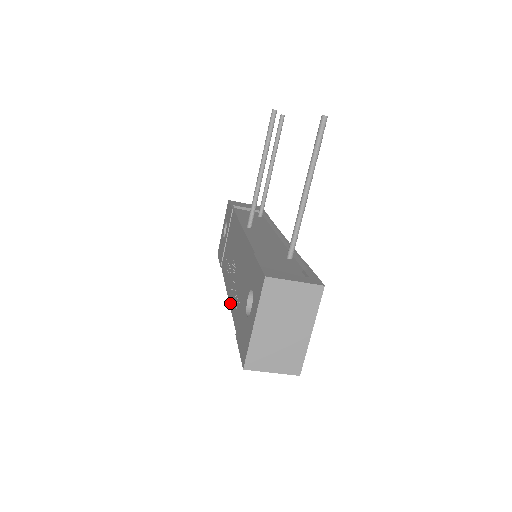
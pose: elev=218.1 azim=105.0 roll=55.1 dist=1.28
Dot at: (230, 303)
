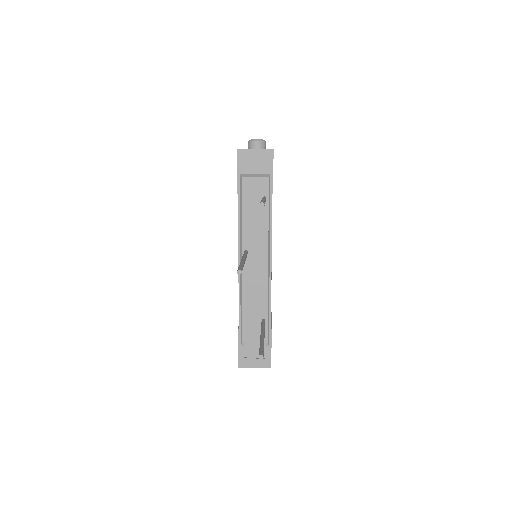
Dot at: occluded
